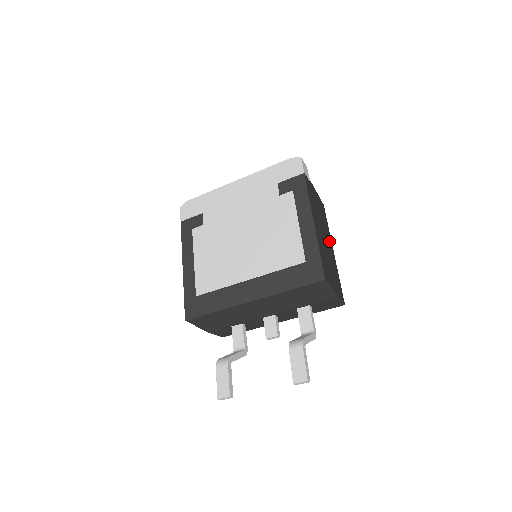
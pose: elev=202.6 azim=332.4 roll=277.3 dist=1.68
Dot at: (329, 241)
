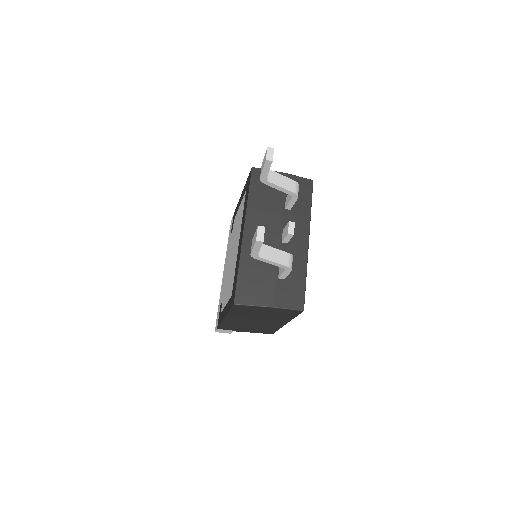
Dot at: occluded
